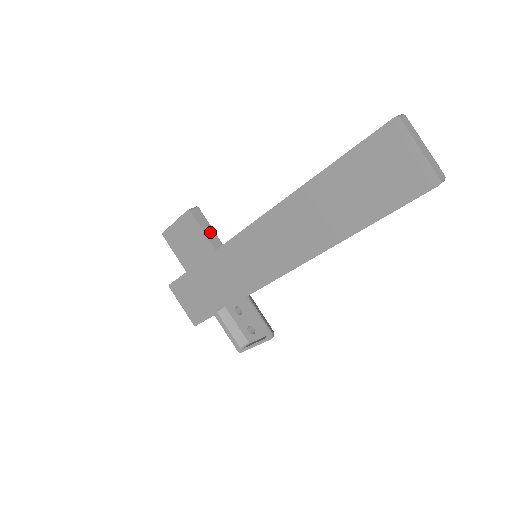
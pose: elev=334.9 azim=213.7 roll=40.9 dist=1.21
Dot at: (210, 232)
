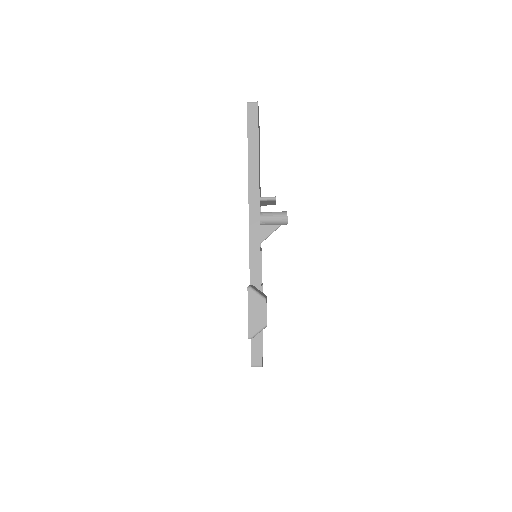
Dot at: occluded
